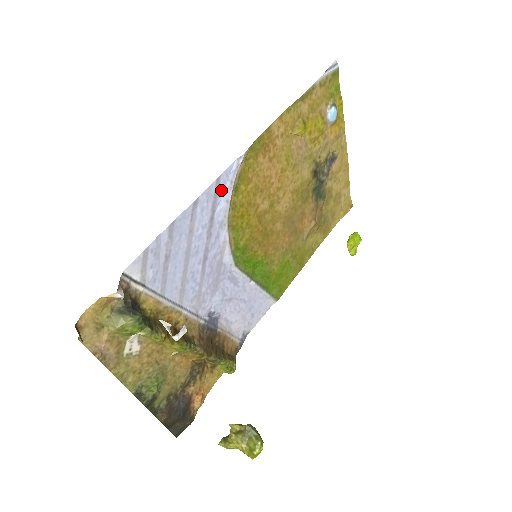
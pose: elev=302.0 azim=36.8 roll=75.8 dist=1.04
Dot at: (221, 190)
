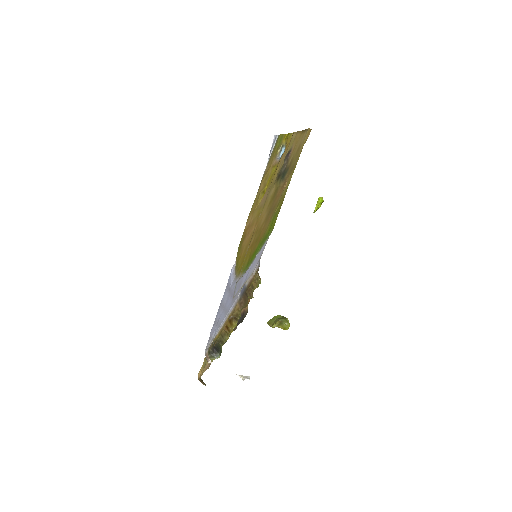
Dot at: (230, 282)
